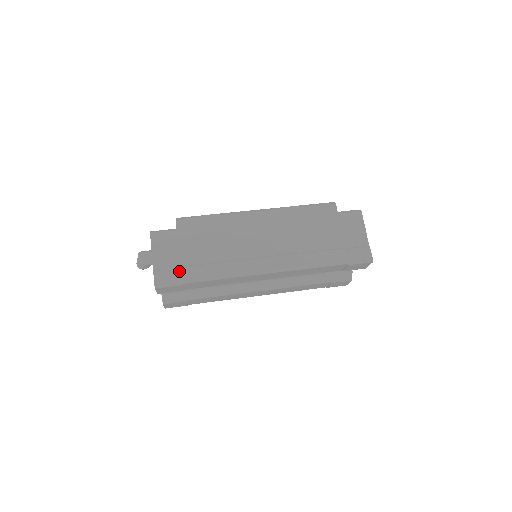
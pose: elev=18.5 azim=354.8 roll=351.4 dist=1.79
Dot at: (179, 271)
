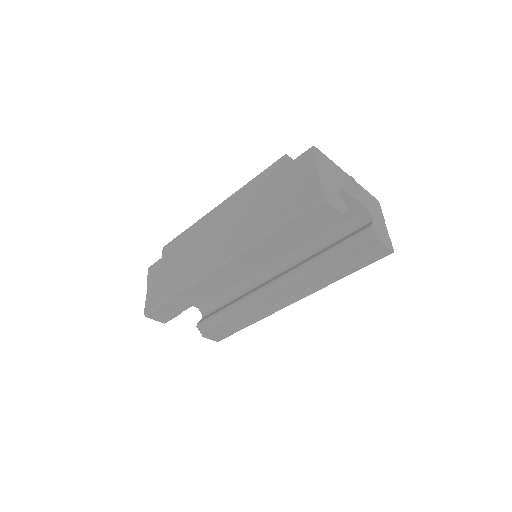
Dot at: (159, 294)
